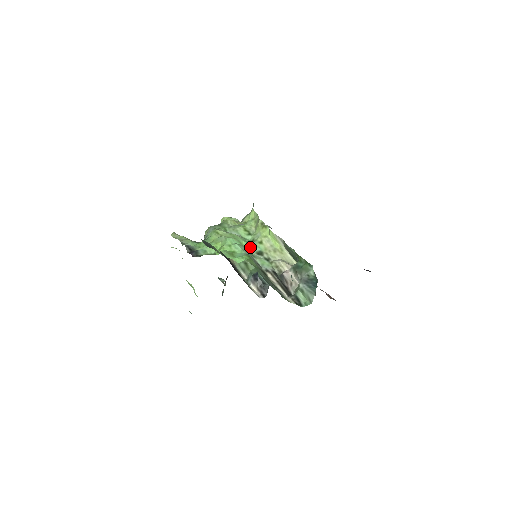
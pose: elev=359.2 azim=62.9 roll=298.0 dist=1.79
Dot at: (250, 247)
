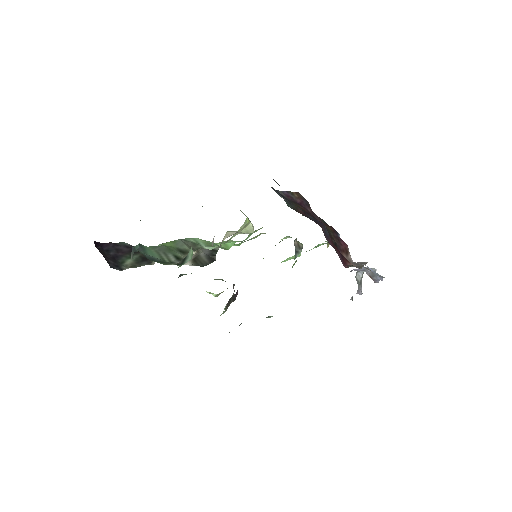
Dot at: occluded
